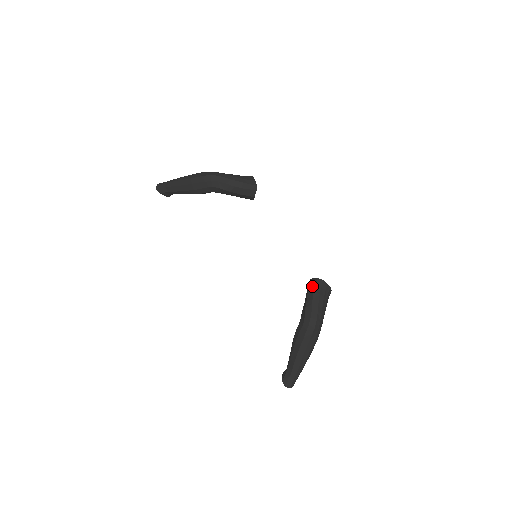
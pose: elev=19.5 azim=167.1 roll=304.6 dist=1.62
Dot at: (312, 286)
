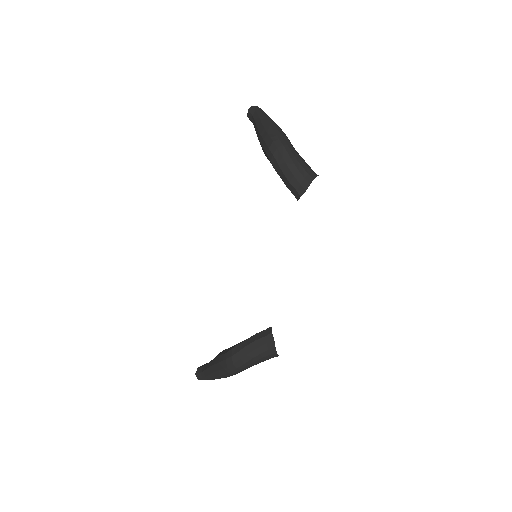
Dot at: (262, 334)
